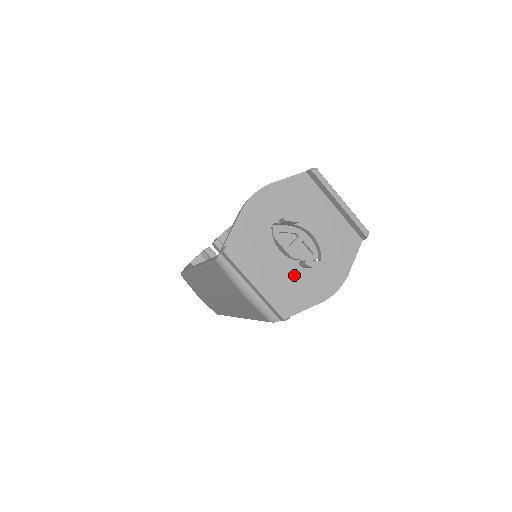
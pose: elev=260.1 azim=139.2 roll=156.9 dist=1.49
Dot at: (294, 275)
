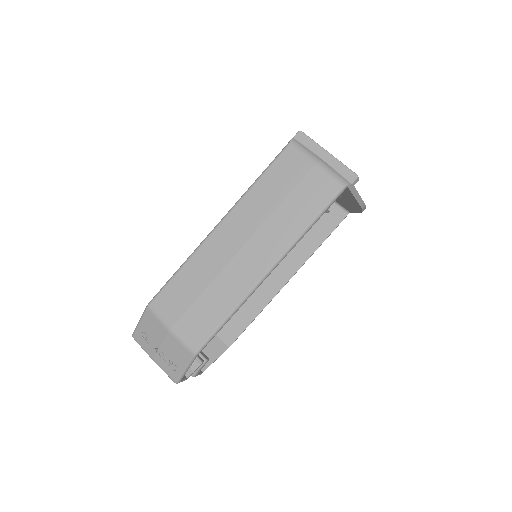
Dot at: occluded
